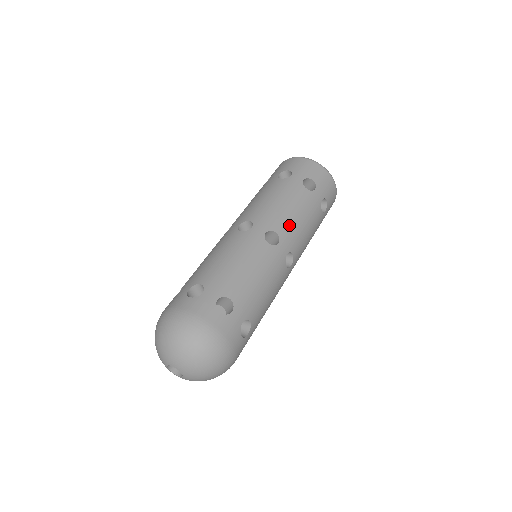
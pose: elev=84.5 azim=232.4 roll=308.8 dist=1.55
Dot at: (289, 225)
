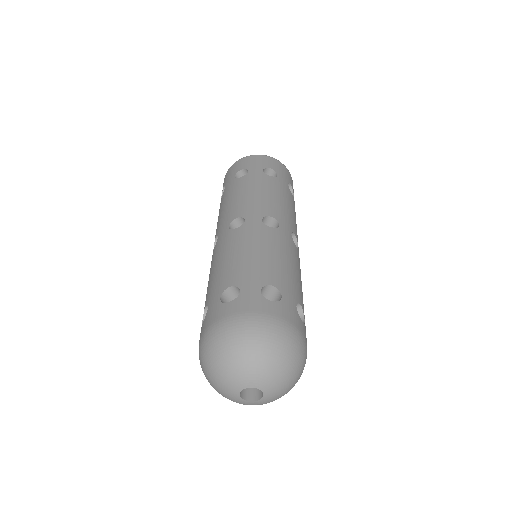
Dot at: (296, 229)
